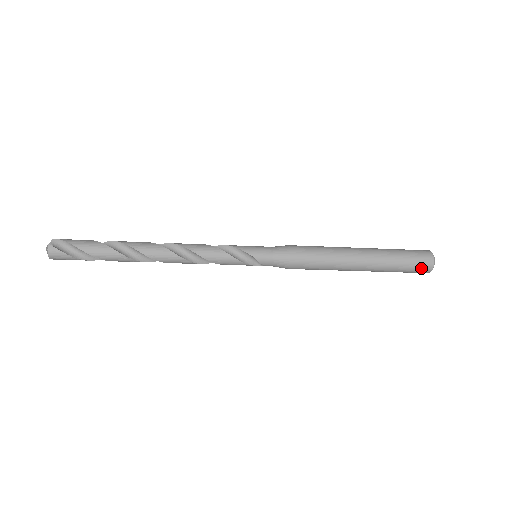
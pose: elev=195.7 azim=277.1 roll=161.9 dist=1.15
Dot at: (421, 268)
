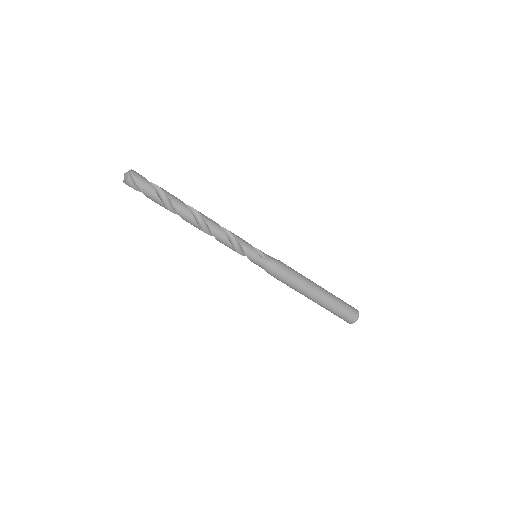
Dot at: (352, 307)
